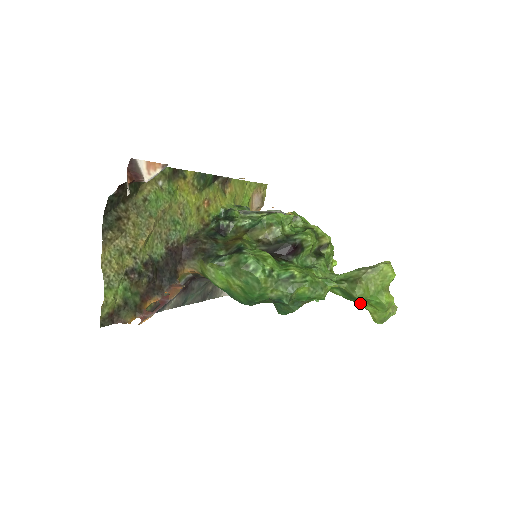
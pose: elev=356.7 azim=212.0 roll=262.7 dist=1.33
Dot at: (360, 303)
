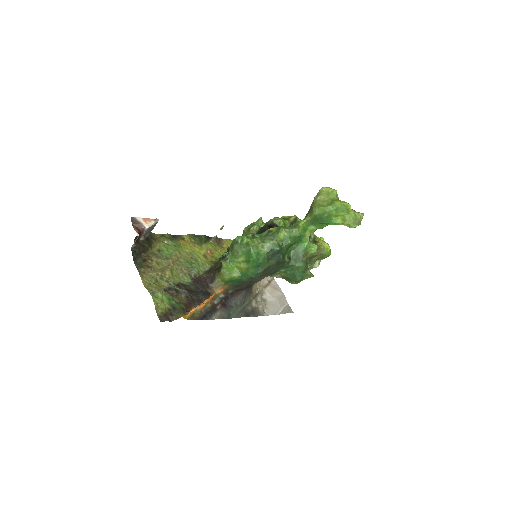
Dot at: (328, 220)
